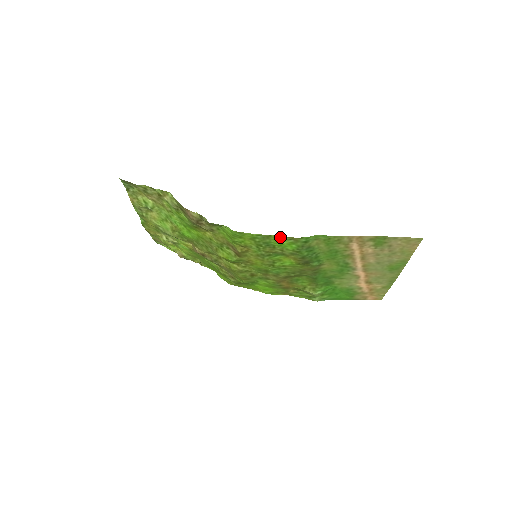
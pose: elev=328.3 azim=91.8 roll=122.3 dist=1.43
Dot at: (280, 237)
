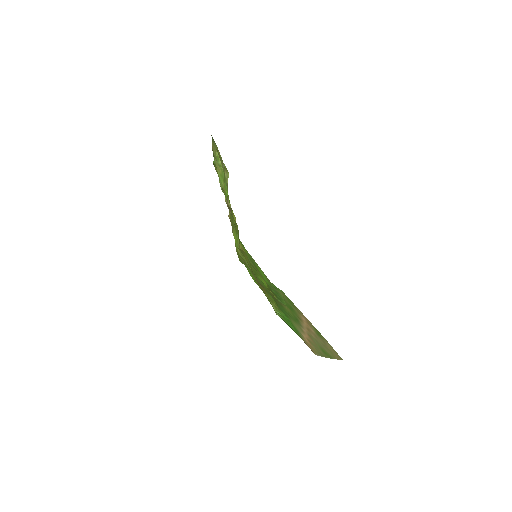
Dot at: occluded
